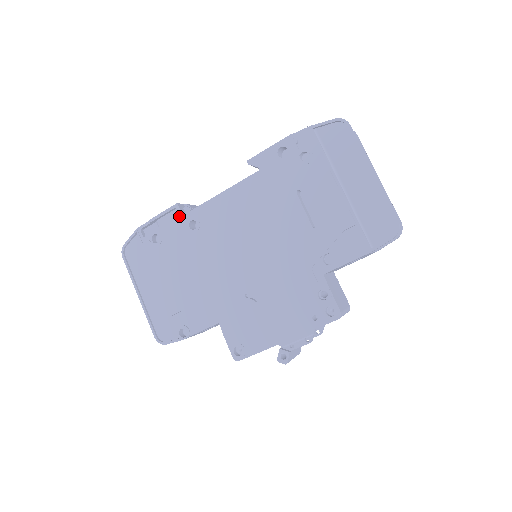
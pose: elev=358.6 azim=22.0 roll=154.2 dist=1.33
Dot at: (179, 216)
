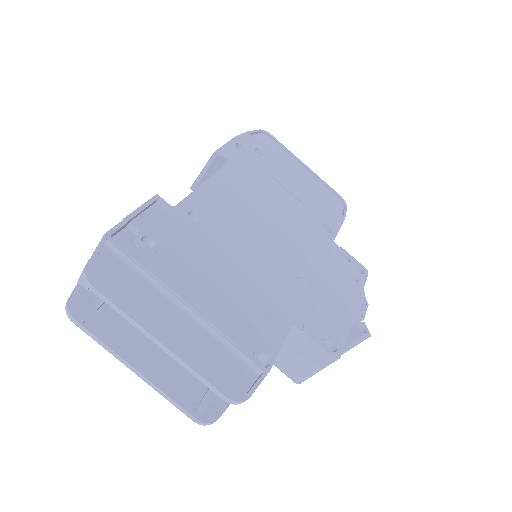
Dot at: (169, 208)
